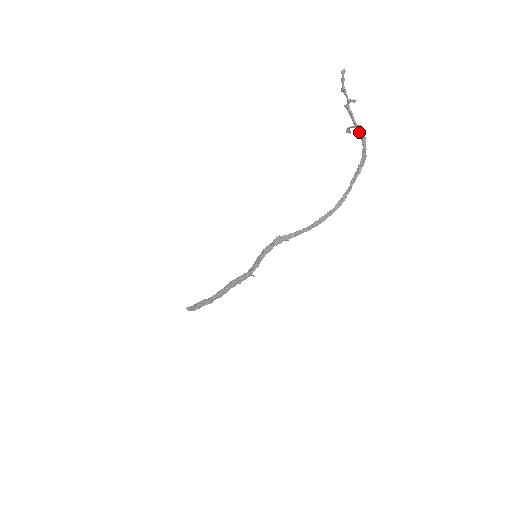
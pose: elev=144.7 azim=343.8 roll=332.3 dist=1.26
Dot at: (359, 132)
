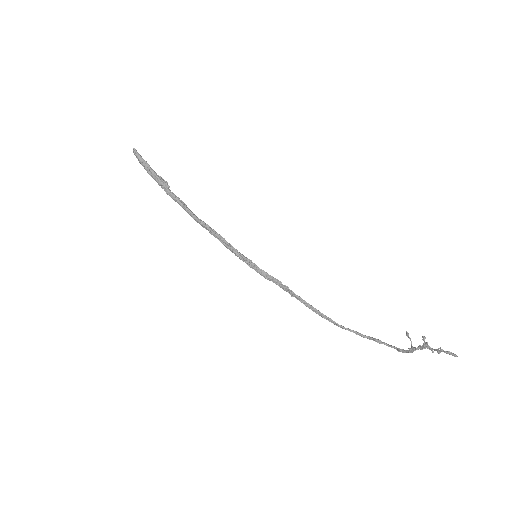
Dot at: (408, 351)
